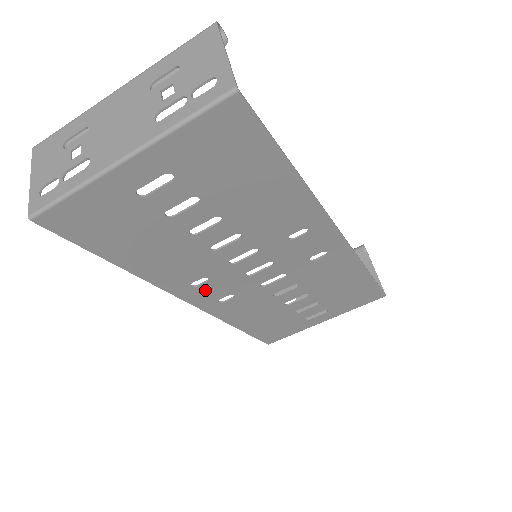
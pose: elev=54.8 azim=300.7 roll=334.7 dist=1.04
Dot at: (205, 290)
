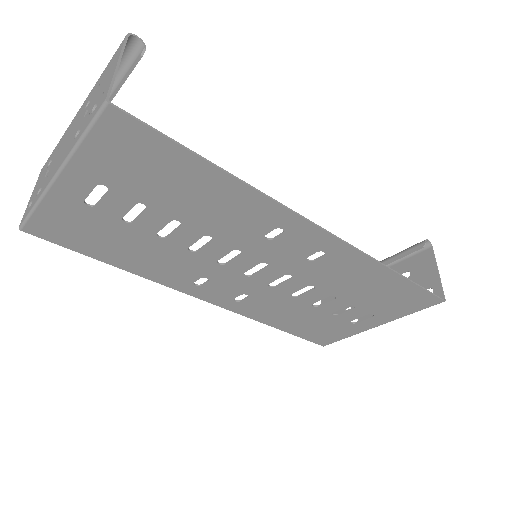
Dot at: (212, 289)
